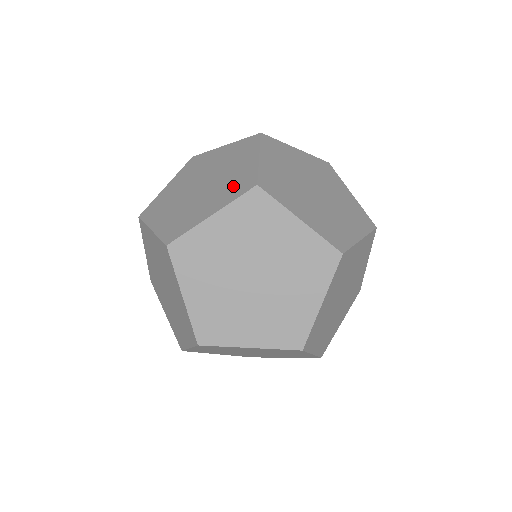
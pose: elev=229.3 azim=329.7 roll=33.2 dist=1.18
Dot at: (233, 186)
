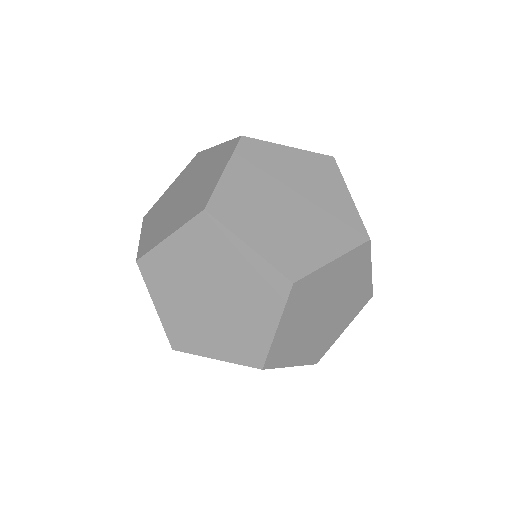
Dot at: occluded
